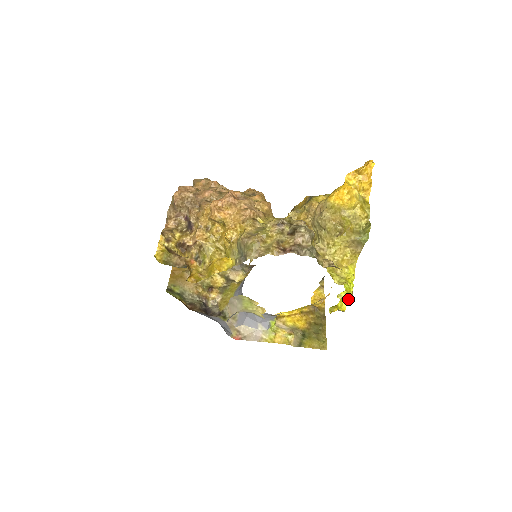
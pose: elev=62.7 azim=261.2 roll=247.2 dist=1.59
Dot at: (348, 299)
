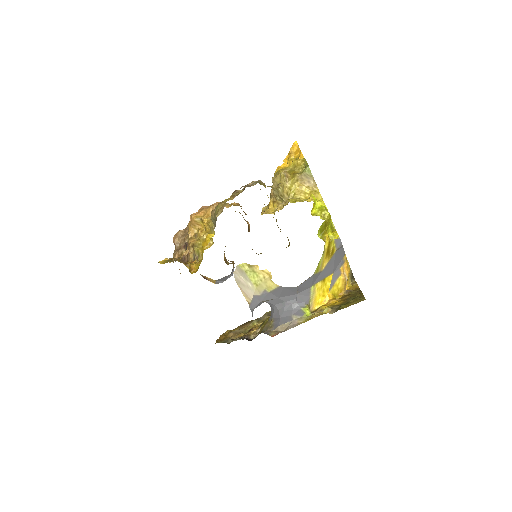
Dot at: (325, 215)
